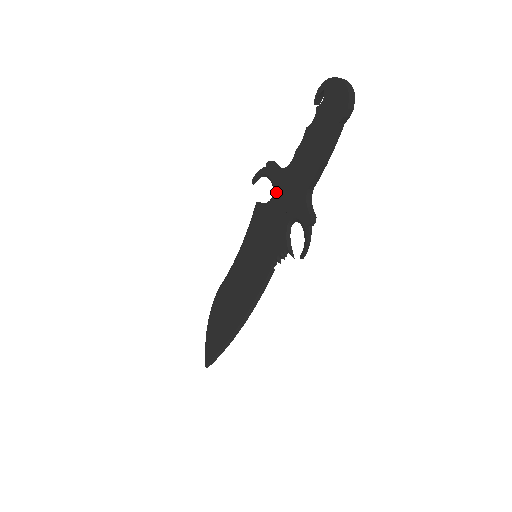
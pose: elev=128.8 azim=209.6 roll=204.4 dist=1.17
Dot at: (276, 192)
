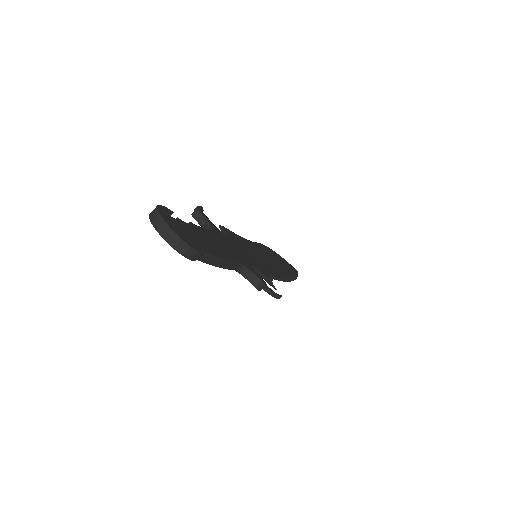
Dot at: occluded
